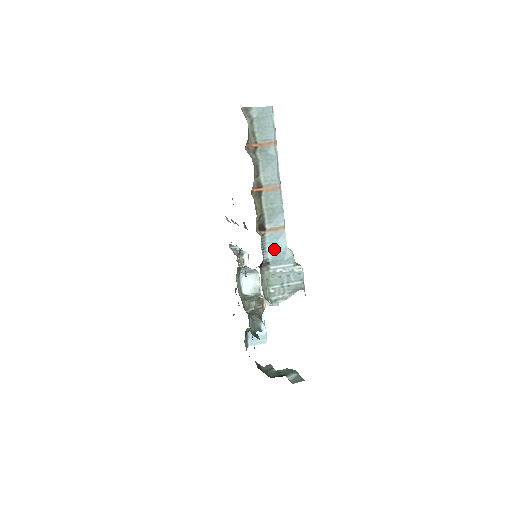
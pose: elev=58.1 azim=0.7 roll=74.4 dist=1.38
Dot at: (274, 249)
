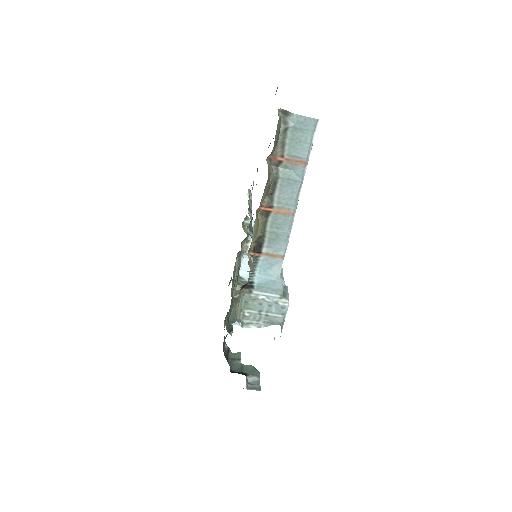
Dot at: (264, 274)
